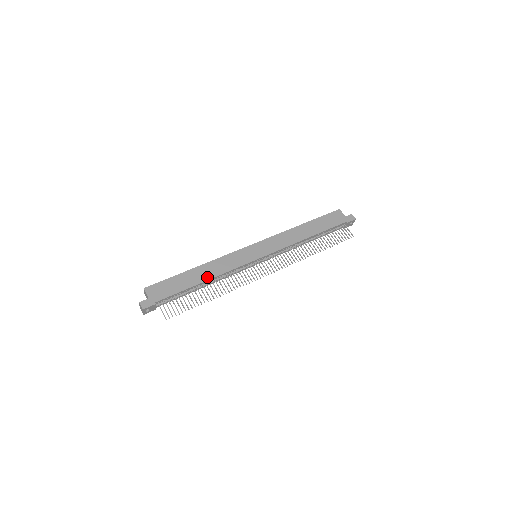
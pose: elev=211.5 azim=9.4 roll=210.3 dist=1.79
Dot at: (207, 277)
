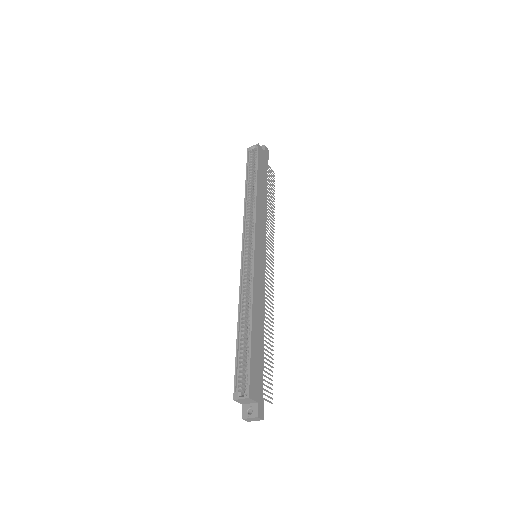
Dot at: (262, 323)
